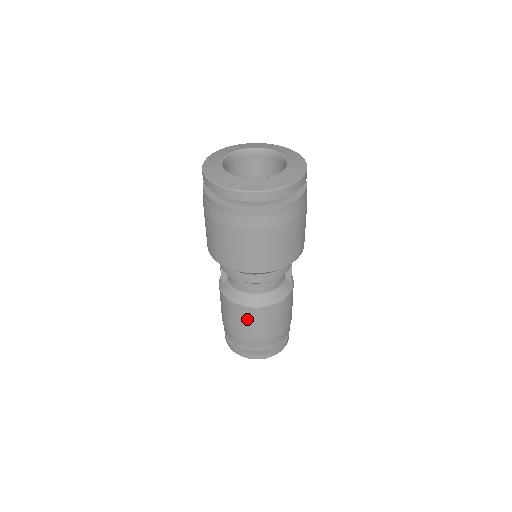
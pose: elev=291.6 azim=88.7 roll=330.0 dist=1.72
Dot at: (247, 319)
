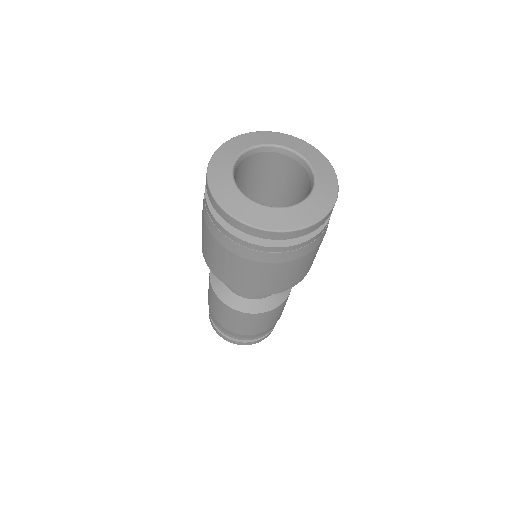
Dot at: (235, 318)
